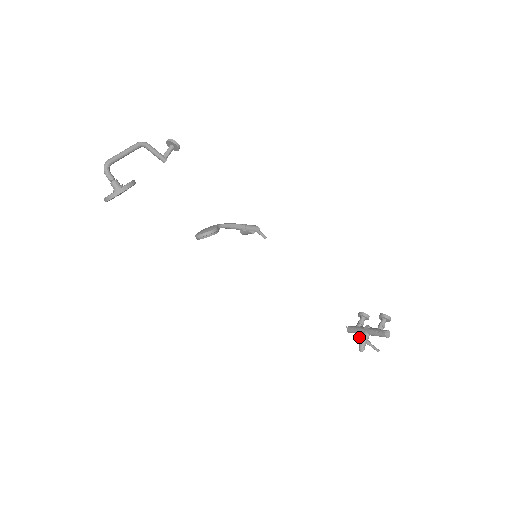
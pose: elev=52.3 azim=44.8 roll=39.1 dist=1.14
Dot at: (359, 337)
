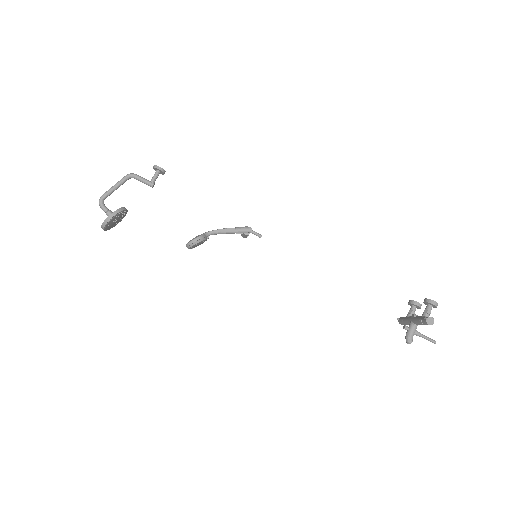
Dot at: (403, 328)
